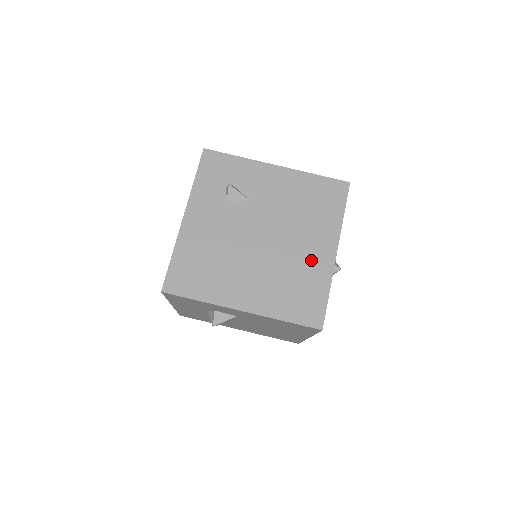
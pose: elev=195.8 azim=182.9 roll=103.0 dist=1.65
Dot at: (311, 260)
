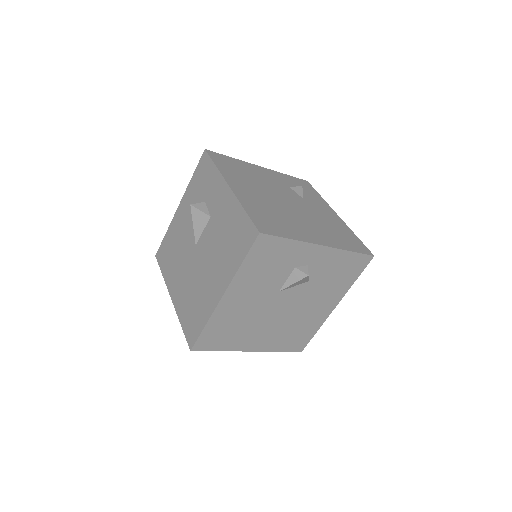
Dot at: (302, 229)
